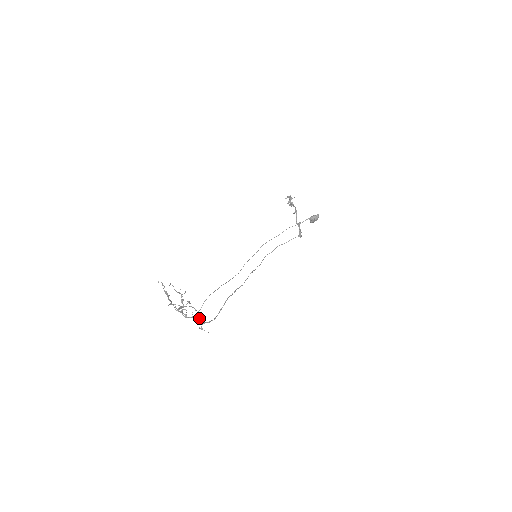
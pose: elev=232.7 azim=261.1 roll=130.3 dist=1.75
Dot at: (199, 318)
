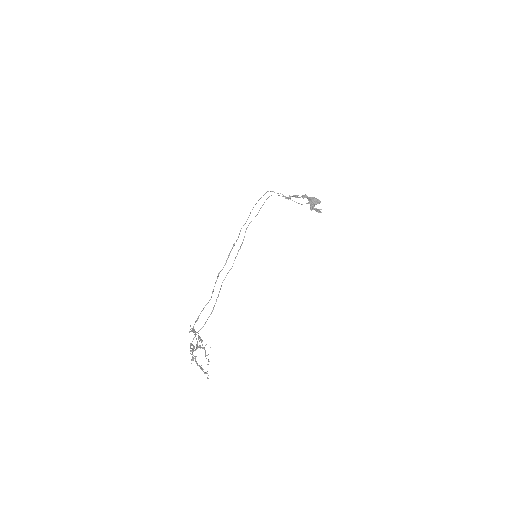
Dot at: (195, 332)
